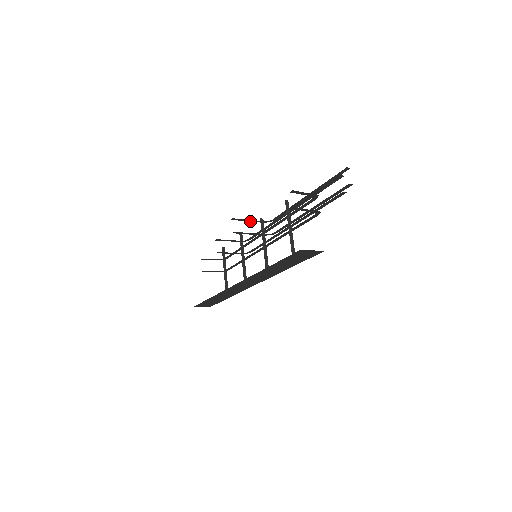
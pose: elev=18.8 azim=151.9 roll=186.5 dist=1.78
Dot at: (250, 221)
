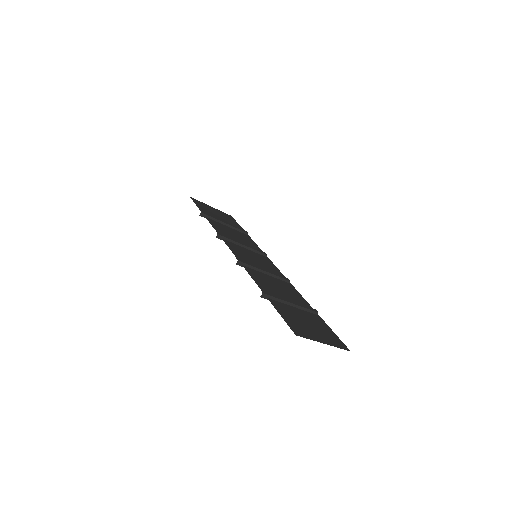
Dot at: occluded
